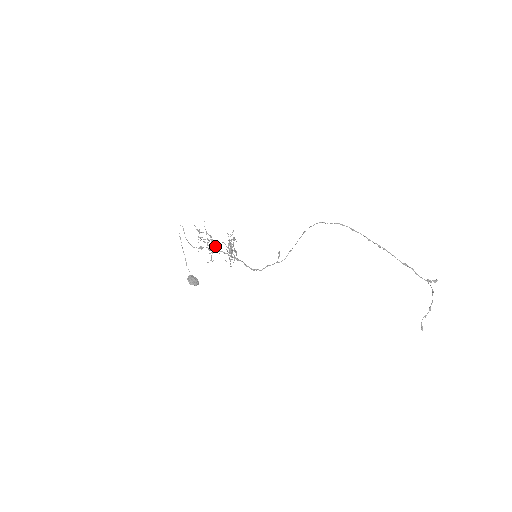
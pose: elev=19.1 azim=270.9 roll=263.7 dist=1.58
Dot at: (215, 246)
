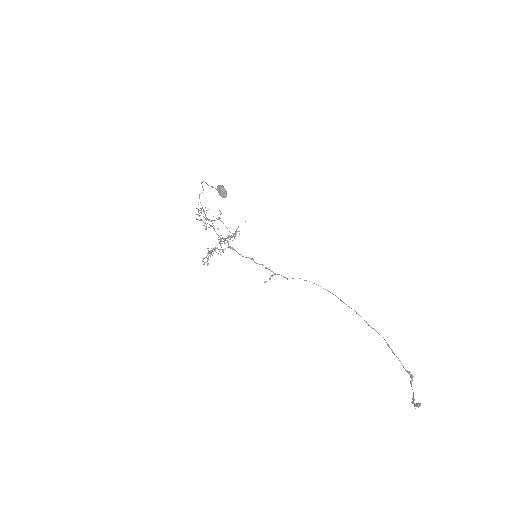
Dot at: (212, 226)
